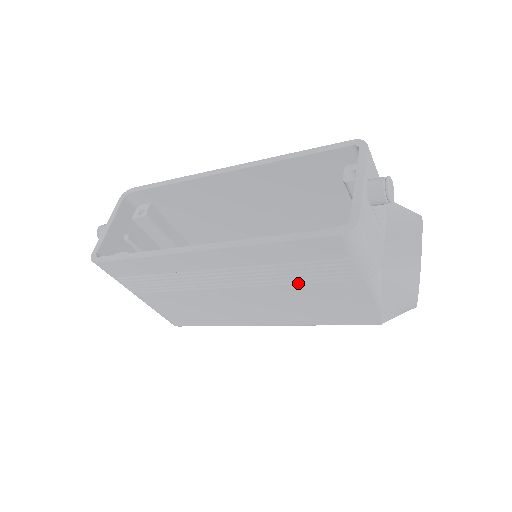
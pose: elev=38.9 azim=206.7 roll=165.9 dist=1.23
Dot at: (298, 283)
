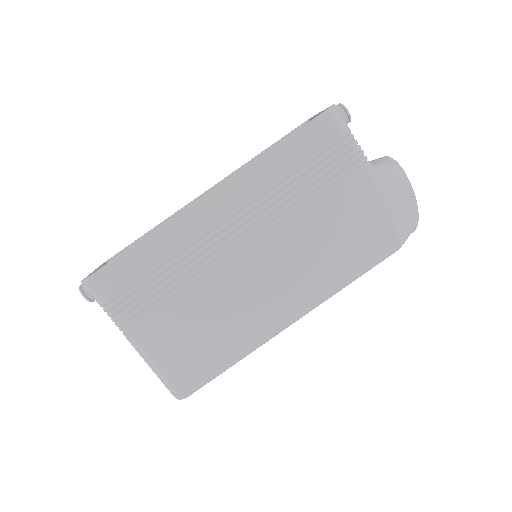
Dot at: (309, 205)
